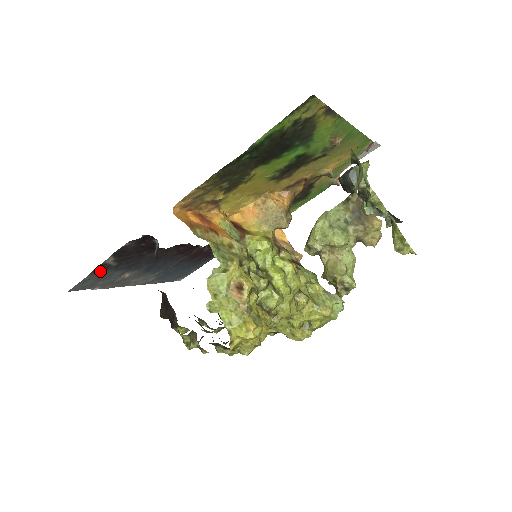
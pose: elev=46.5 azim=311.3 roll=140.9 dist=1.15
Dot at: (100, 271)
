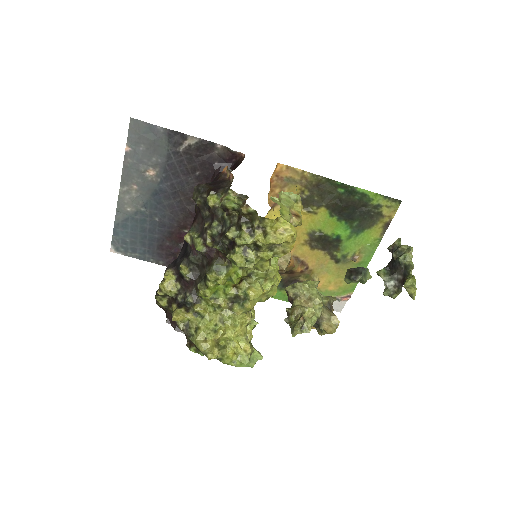
Dot at: (169, 139)
